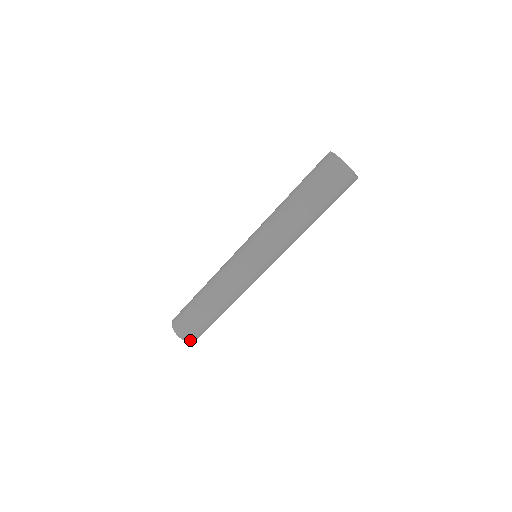
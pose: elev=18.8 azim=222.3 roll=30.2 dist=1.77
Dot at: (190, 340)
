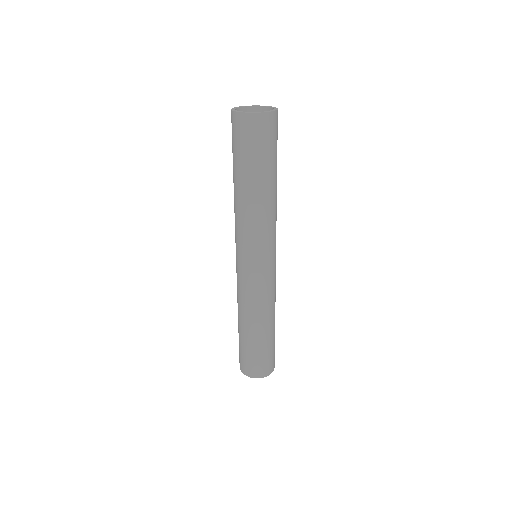
Dot at: (255, 375)
